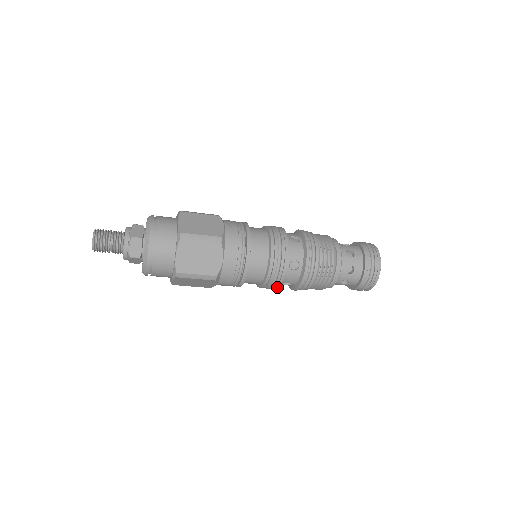
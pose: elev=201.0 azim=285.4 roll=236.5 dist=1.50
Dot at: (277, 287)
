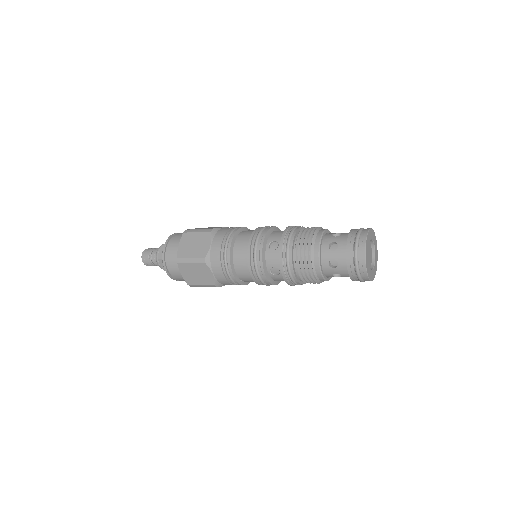
Dot at: (263, 272)
